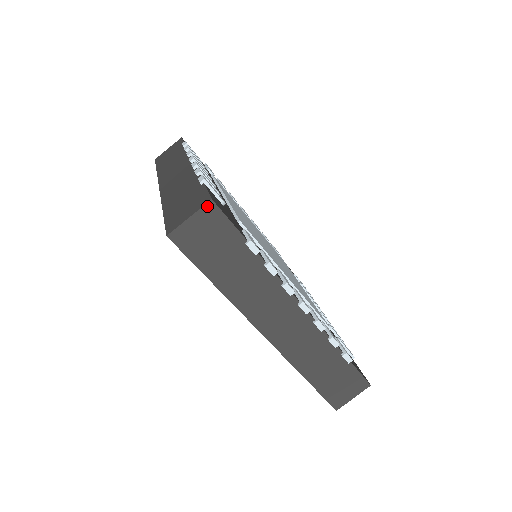
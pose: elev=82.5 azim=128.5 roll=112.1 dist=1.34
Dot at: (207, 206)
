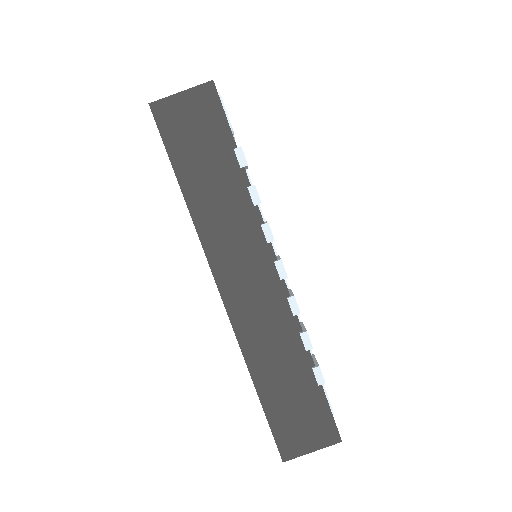
Dot at: (205, 86)
